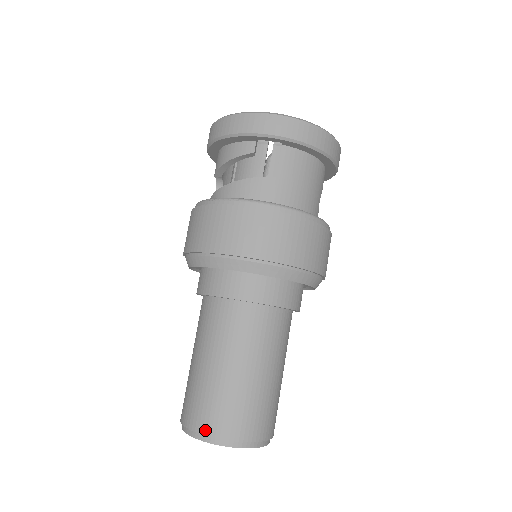
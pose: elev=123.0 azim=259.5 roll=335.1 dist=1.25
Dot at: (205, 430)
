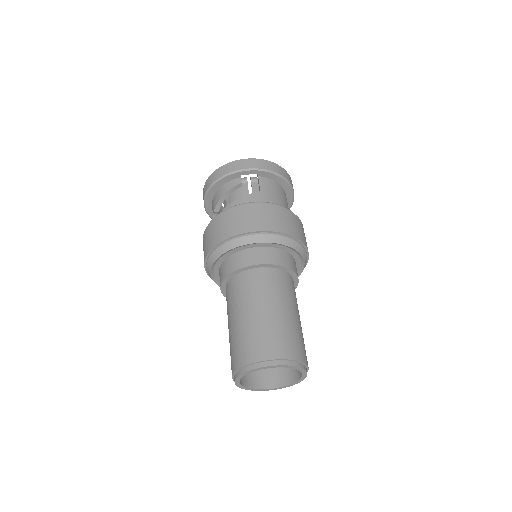
Dot at: (259, 358)
